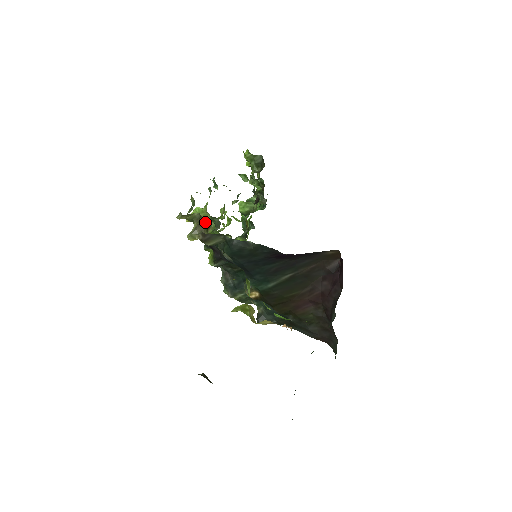
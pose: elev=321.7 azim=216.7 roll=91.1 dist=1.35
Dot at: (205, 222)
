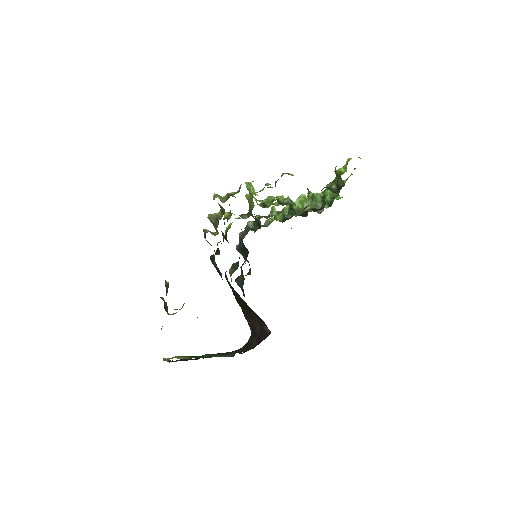
Dot at: occluded
